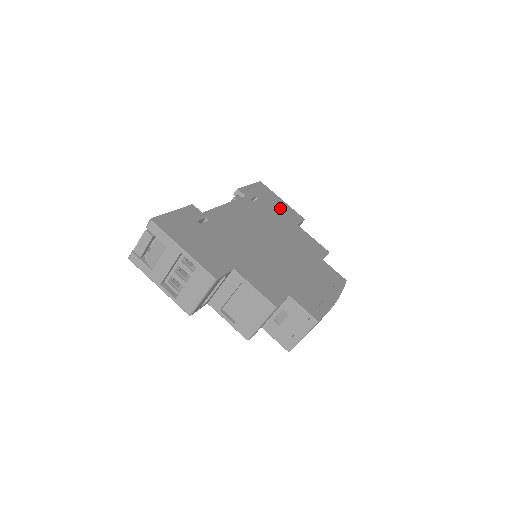
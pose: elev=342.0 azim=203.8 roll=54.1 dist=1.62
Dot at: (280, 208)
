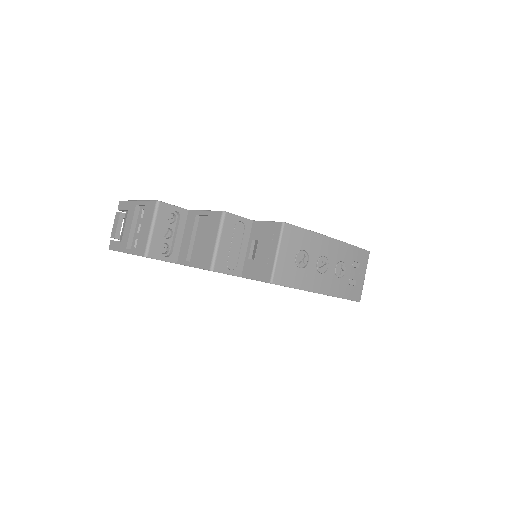
Dot at: occluded
